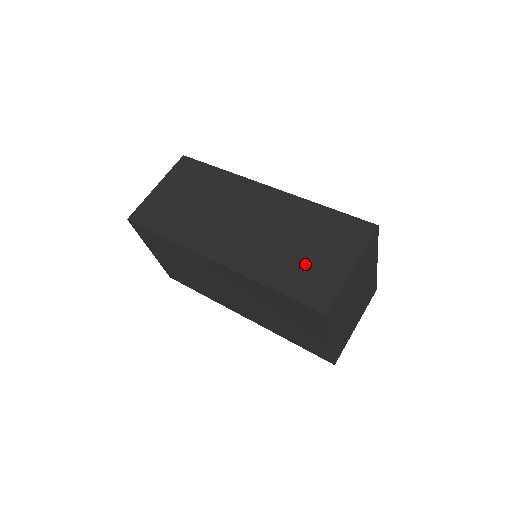
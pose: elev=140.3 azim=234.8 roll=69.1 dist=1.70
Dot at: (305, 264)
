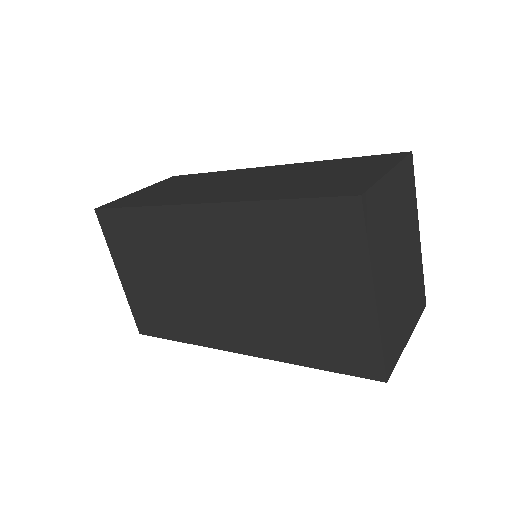
Dot at: (322, 181)
